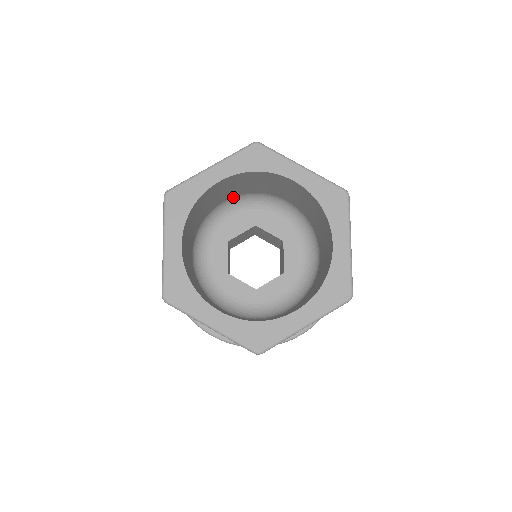
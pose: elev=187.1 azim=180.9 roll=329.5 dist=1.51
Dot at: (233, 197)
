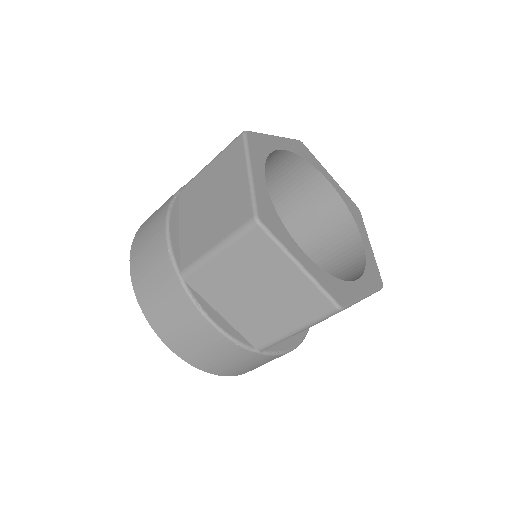
Dot at: occluded
